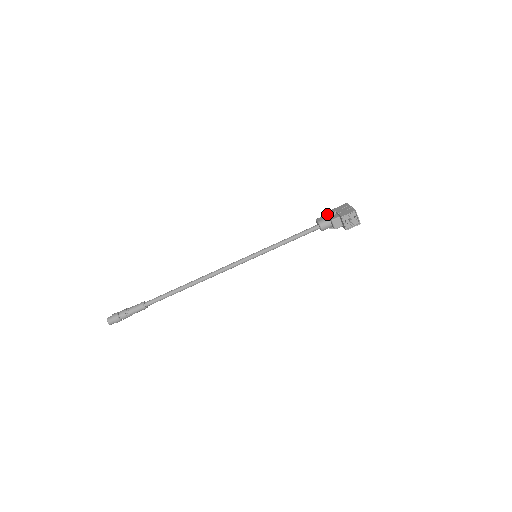
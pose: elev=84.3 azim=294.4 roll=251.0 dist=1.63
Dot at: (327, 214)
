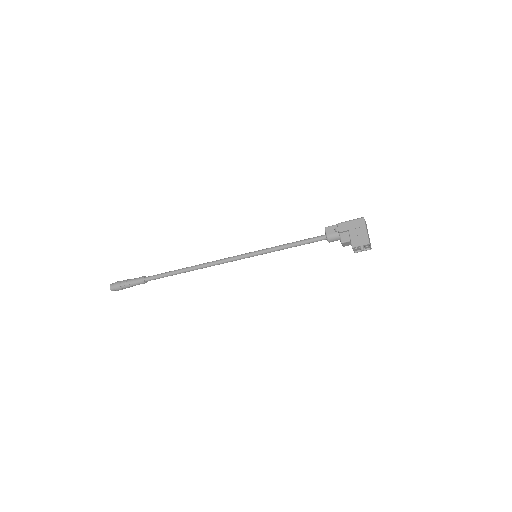
Dot at: (338, 230)
